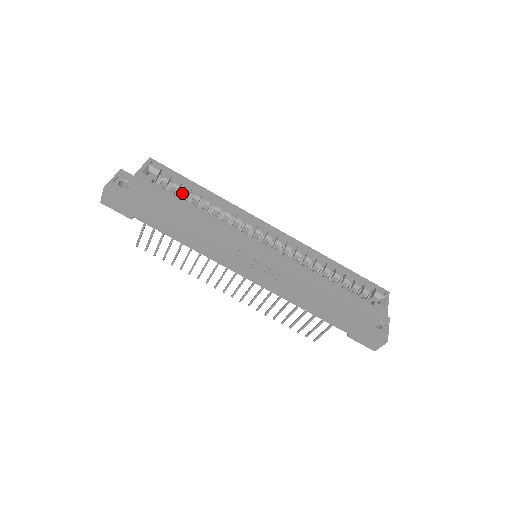
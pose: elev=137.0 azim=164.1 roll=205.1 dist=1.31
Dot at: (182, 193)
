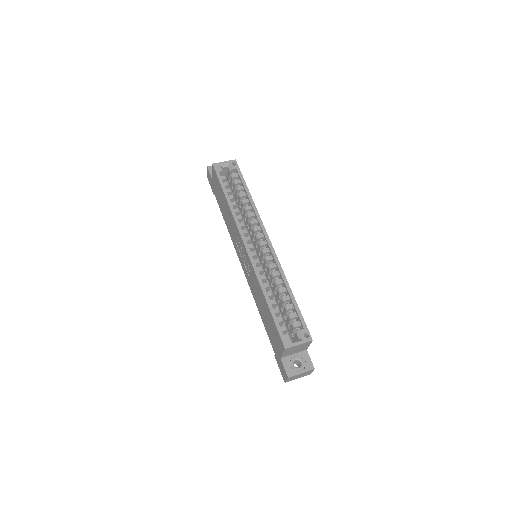
Dot at: (236, 189)
